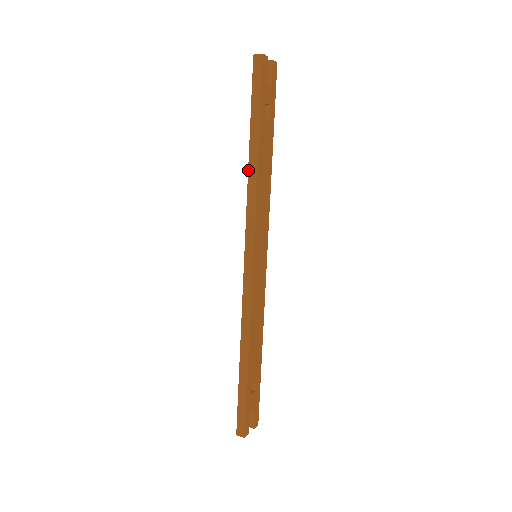
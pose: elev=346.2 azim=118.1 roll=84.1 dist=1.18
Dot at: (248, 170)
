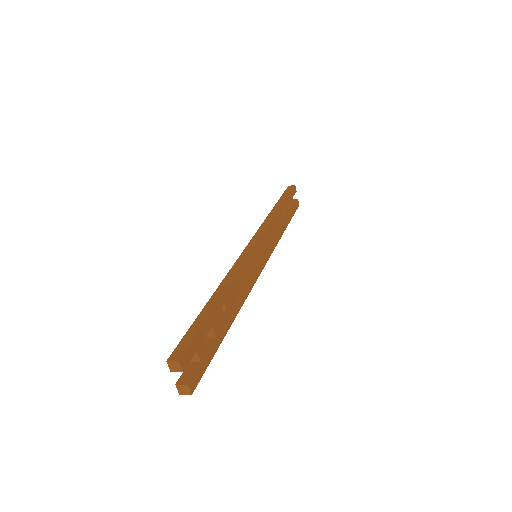
Dot at: (269, 213)
